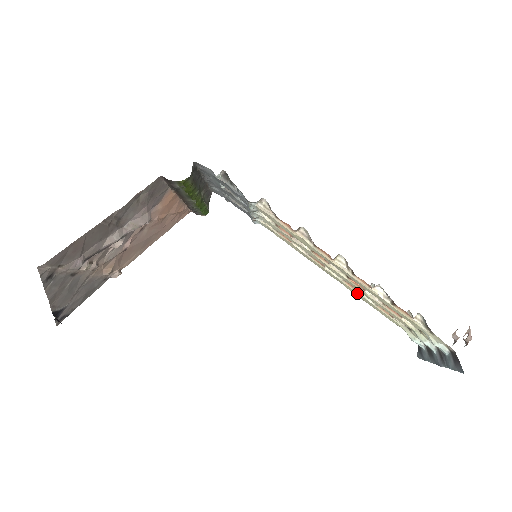
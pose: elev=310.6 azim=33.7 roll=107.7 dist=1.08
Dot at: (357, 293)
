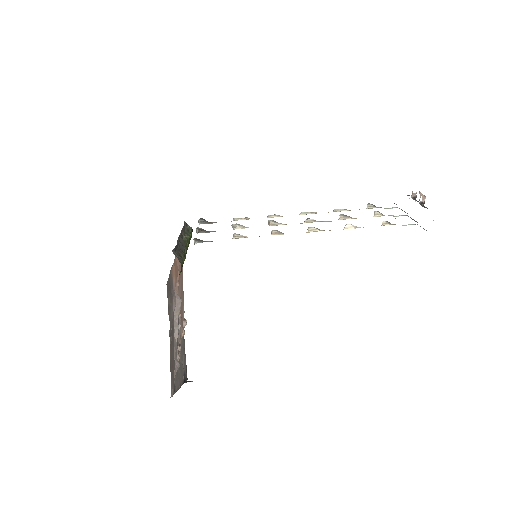
Dot at: occluded
